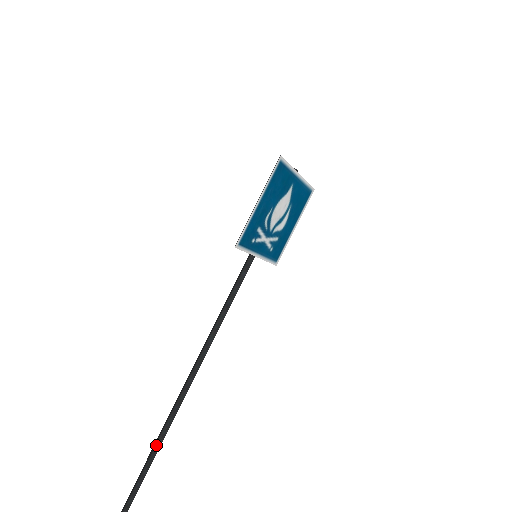
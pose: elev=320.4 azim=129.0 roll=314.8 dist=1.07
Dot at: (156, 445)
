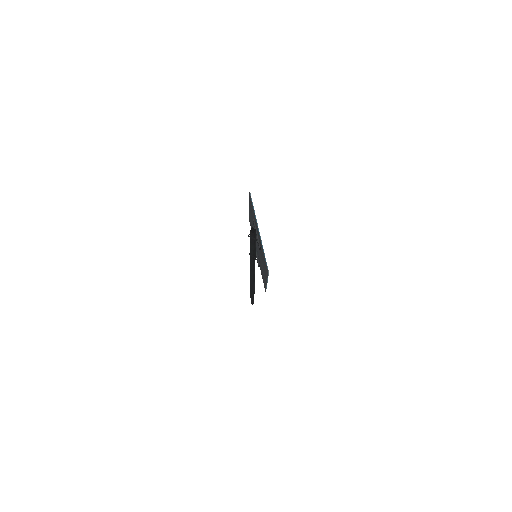
Dot at: occluded
